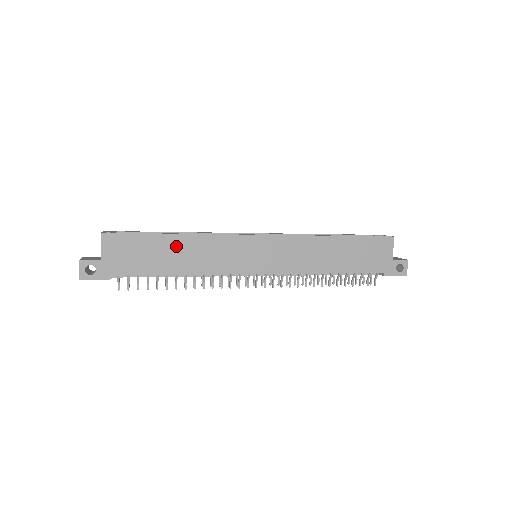
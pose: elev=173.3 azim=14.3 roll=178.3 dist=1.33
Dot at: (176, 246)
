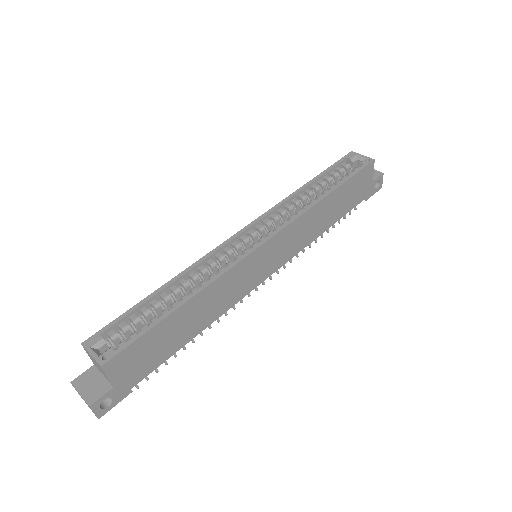
Dot at: (187, 314)
